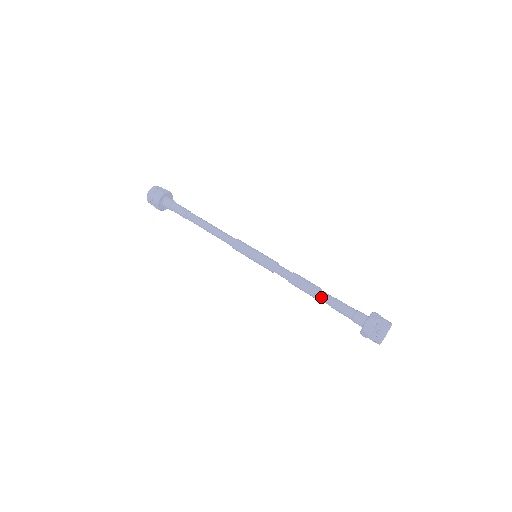
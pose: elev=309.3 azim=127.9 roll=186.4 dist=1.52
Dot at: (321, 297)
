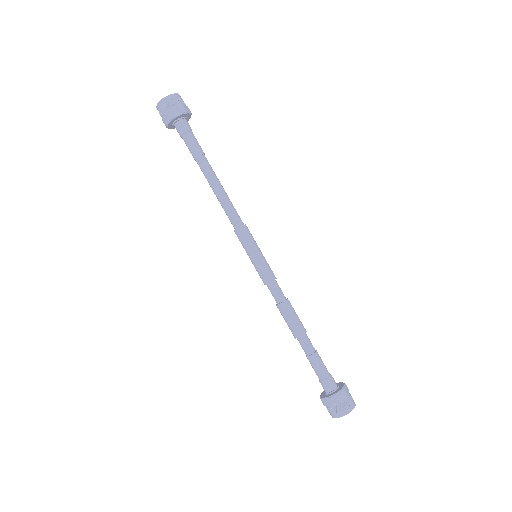
Dot at: (304, 341)
